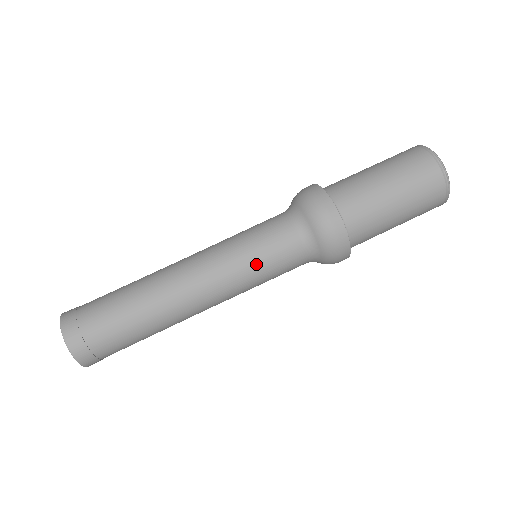
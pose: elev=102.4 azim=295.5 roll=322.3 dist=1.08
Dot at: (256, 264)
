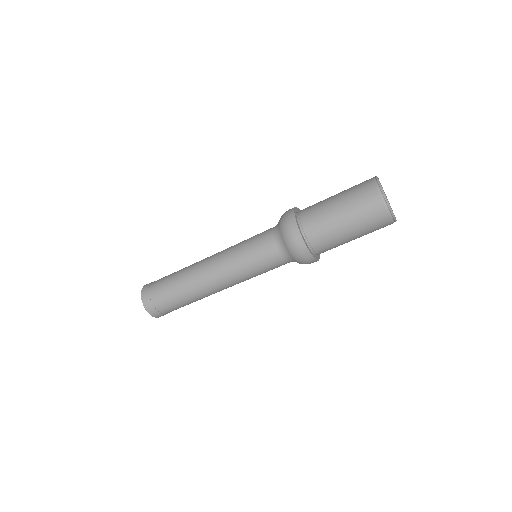
Dot at: (248, 261)
